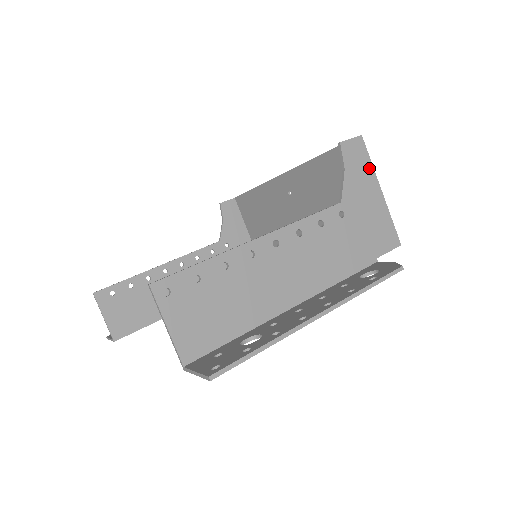
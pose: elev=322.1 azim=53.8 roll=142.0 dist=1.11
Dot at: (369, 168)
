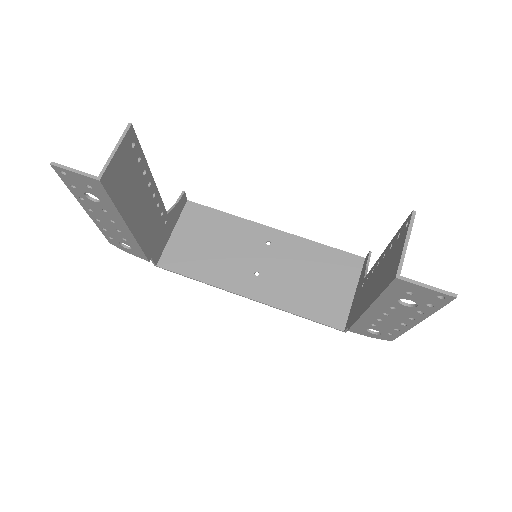
Dot at: occluded
